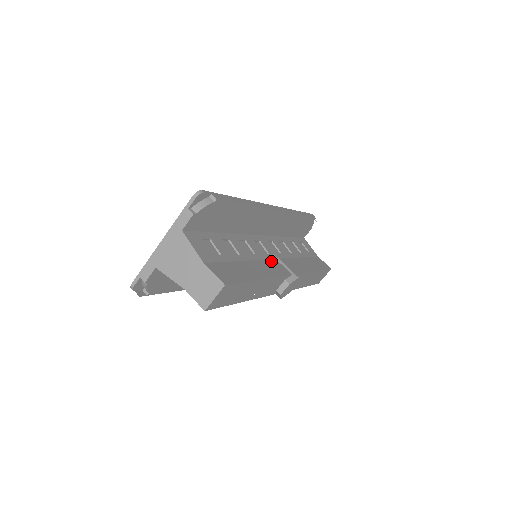
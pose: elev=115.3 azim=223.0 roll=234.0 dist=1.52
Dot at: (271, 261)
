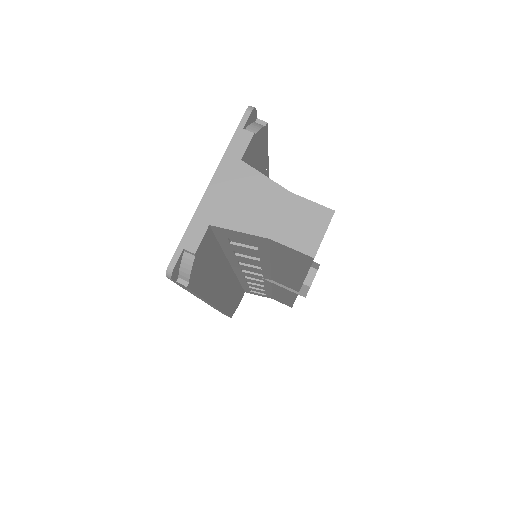
Dot at: occluded
